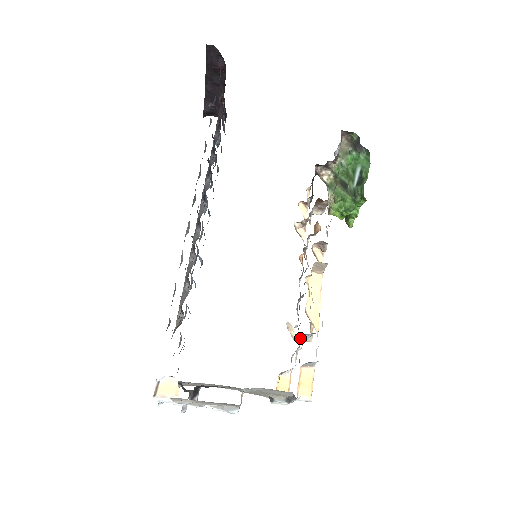
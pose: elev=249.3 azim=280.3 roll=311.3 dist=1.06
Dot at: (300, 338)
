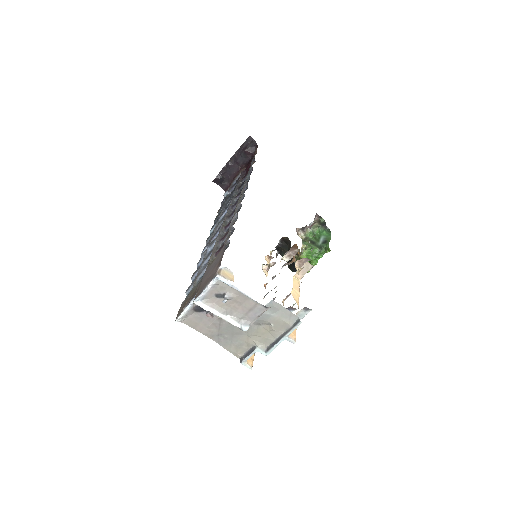
Dot at: occluded
